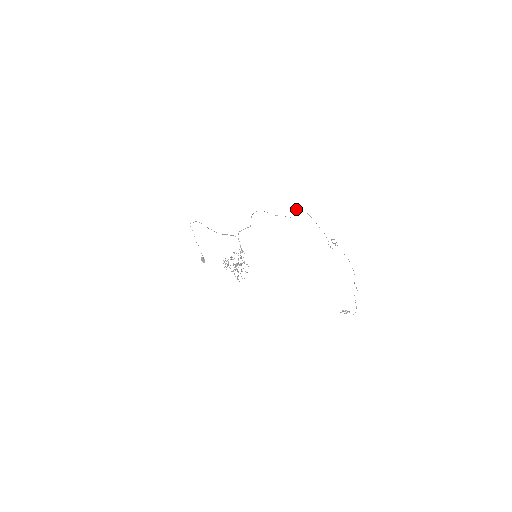
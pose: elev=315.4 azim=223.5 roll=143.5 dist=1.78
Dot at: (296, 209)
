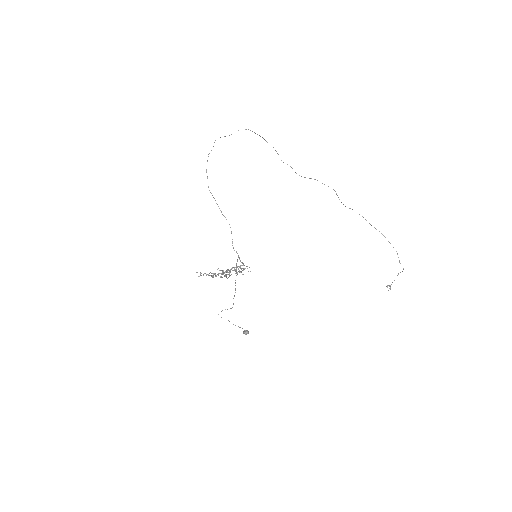
Dot at: occluded
